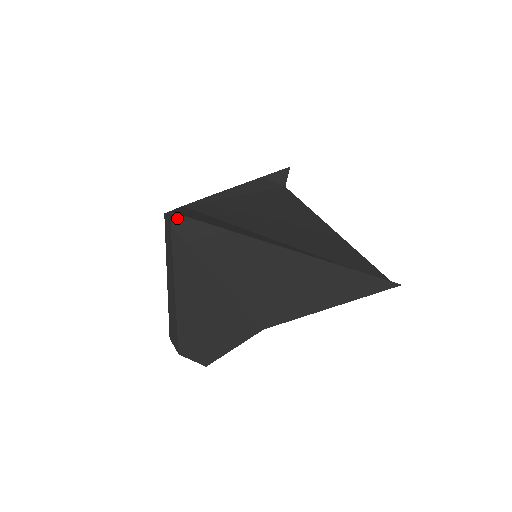
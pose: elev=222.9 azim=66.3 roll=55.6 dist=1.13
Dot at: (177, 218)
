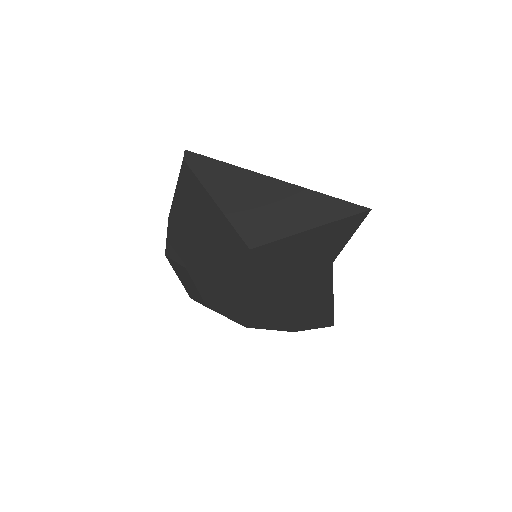
Dot at: (189, 154)
